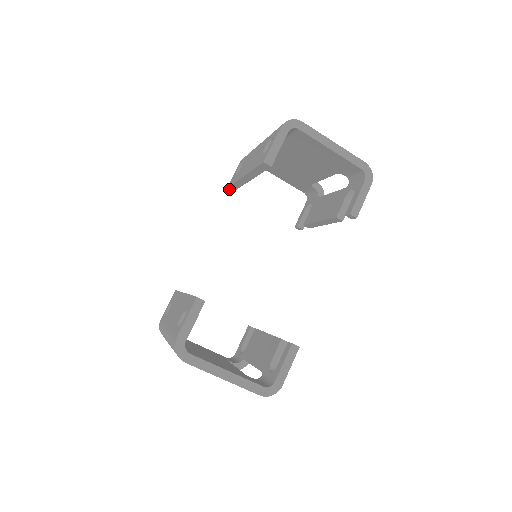
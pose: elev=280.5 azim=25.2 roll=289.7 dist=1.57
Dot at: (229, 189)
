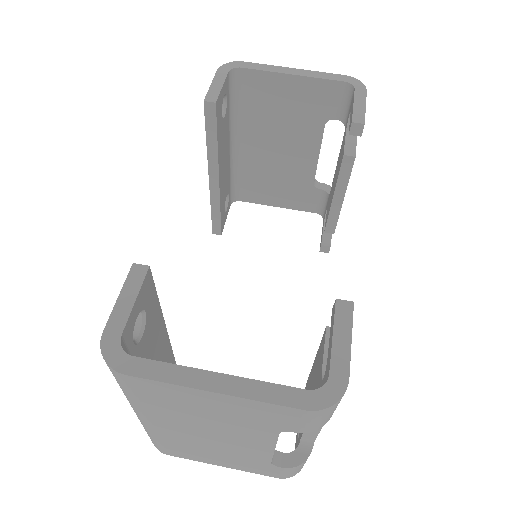
Dot at: (215, 232)
